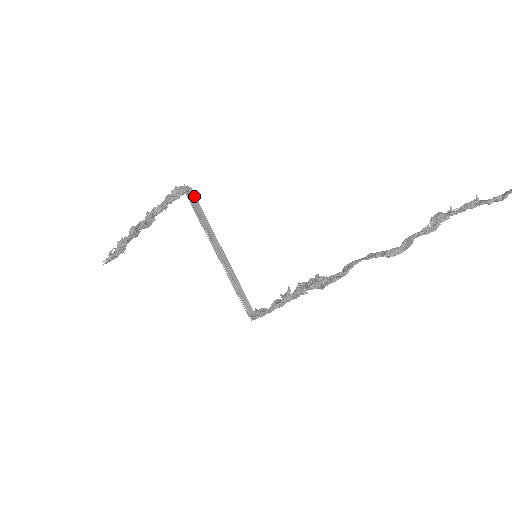
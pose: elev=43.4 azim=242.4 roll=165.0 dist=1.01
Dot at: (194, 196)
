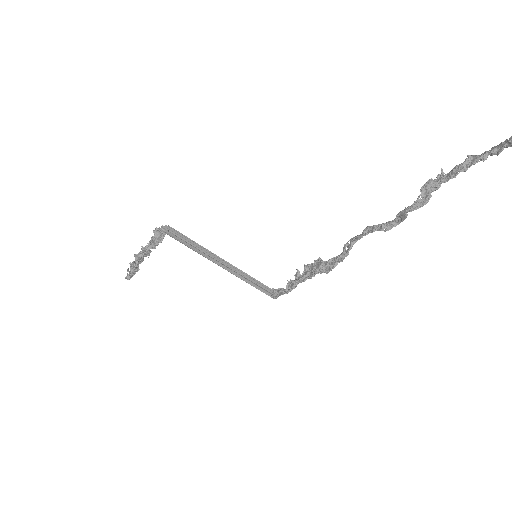
Dot at: (176, 231)
